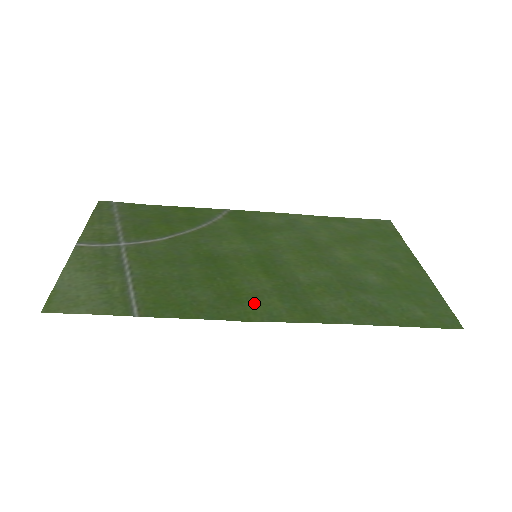
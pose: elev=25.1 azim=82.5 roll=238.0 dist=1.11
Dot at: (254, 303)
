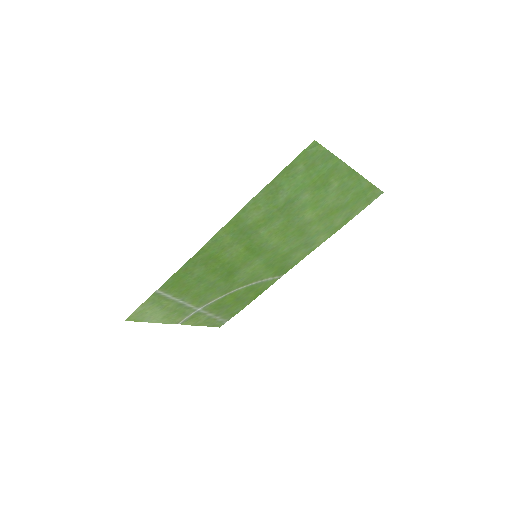
Dot at: (216, 249)
